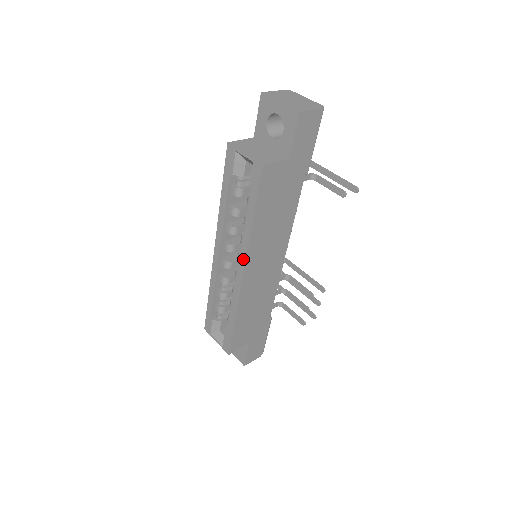
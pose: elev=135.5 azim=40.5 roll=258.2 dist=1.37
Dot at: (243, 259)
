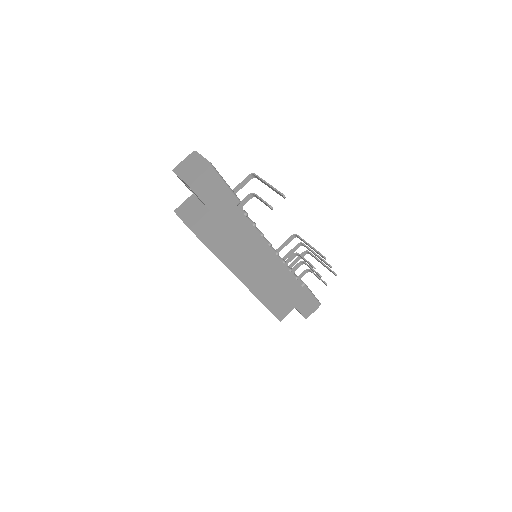
Dot at: occluded
